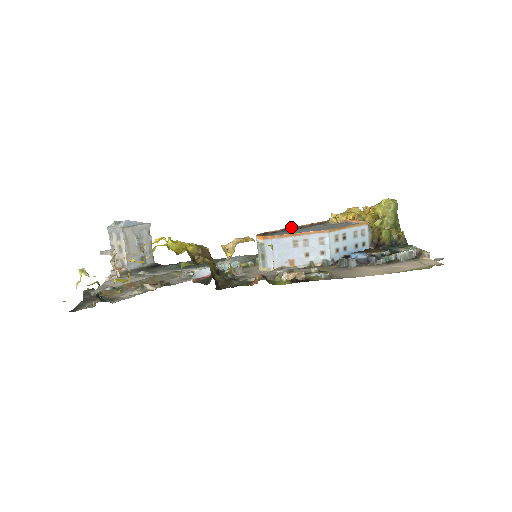
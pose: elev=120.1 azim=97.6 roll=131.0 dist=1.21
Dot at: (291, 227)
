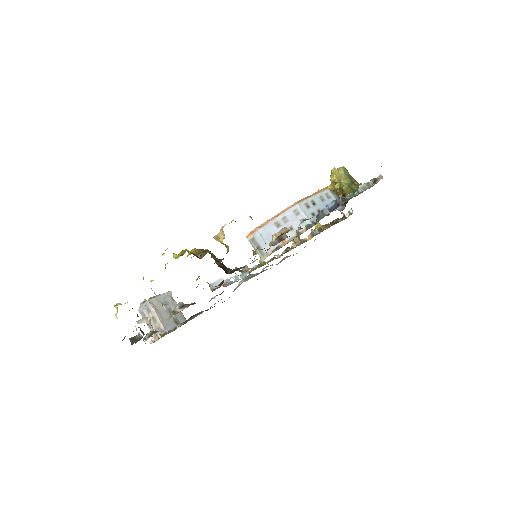
Dot at: occluded
